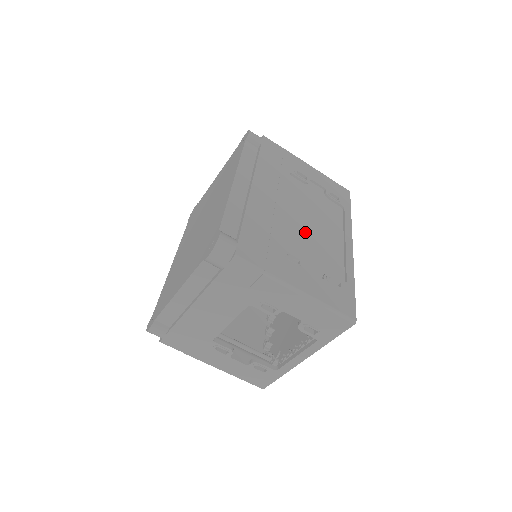
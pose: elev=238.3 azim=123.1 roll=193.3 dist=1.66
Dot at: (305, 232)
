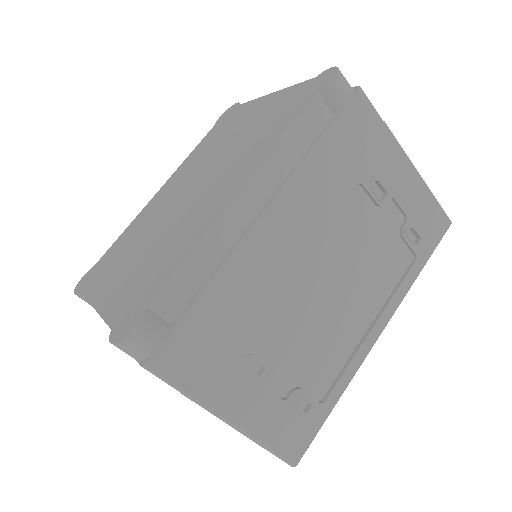
Dot at: (312, 308)
